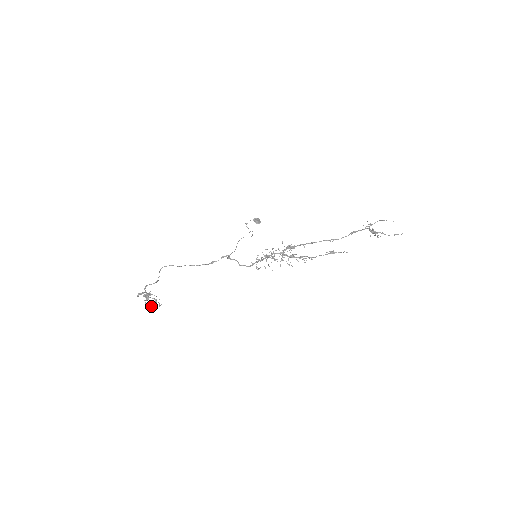
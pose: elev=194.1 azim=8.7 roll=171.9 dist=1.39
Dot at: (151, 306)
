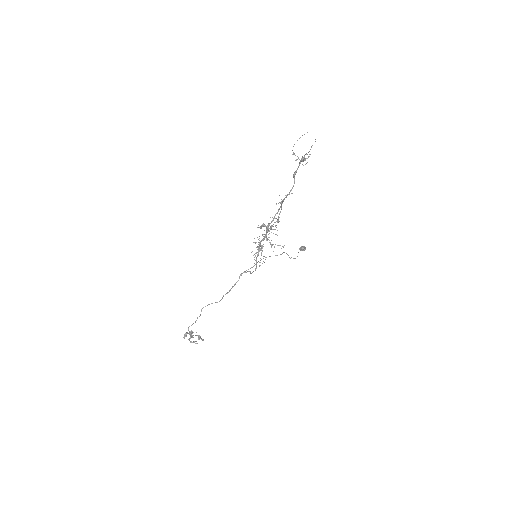
Dot at: (195, 343)
